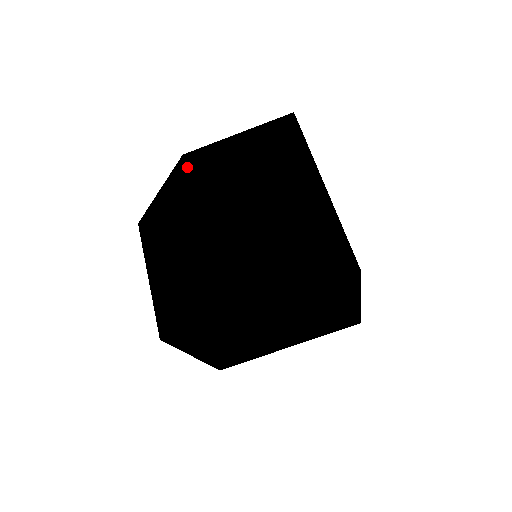
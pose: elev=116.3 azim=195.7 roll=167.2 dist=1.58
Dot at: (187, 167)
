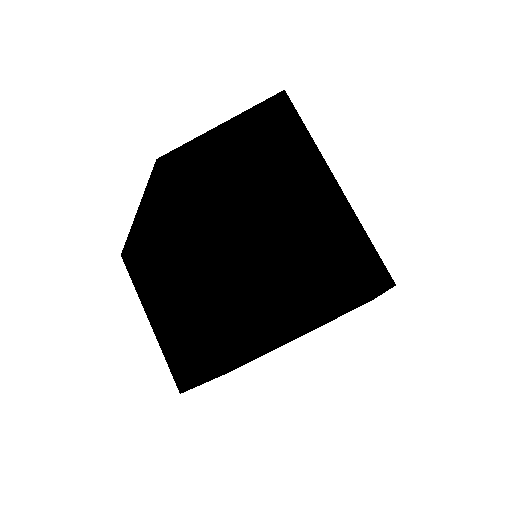
Dot at: (165, 175)
